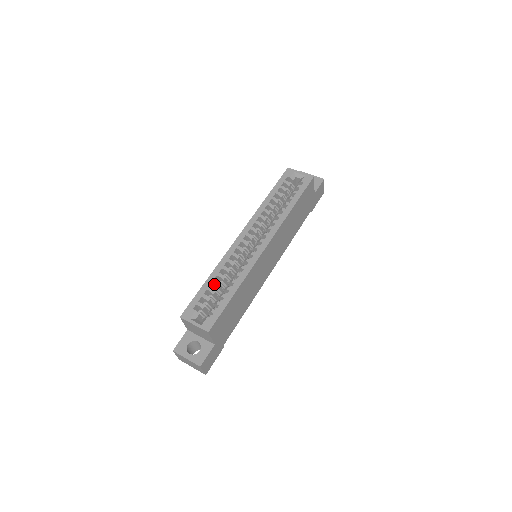
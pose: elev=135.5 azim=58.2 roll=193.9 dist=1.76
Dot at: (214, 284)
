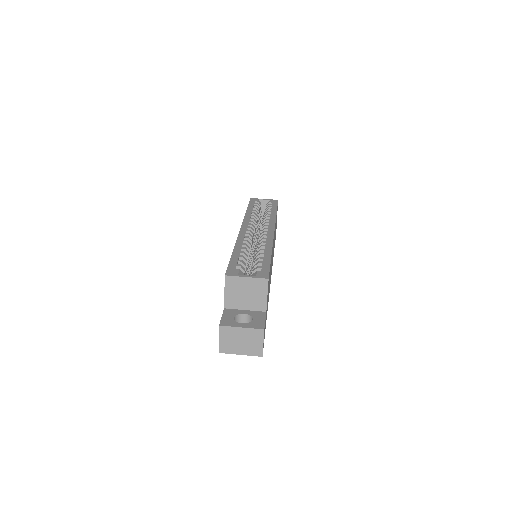
Dot at: occluded
